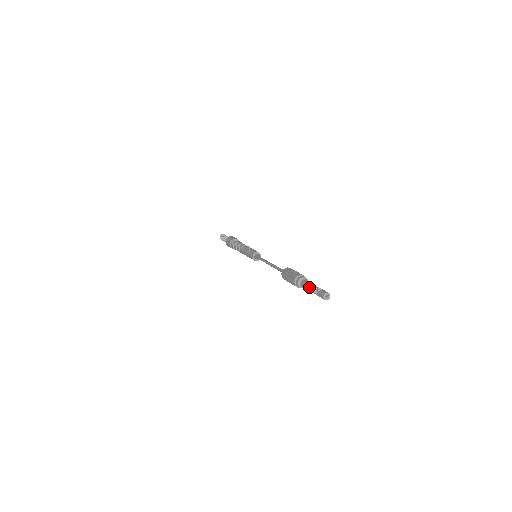
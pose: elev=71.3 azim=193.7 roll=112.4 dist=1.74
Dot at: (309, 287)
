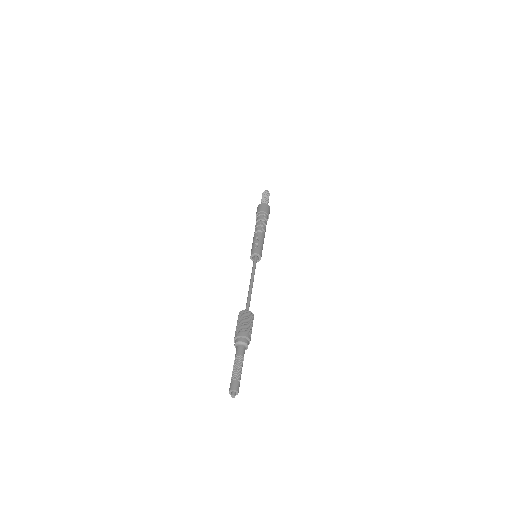
Dot at: occluded
